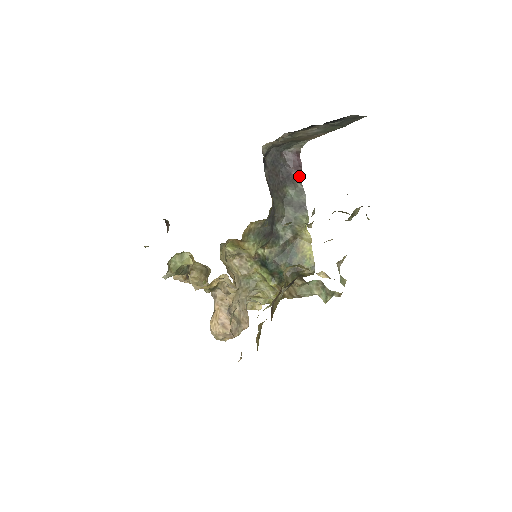
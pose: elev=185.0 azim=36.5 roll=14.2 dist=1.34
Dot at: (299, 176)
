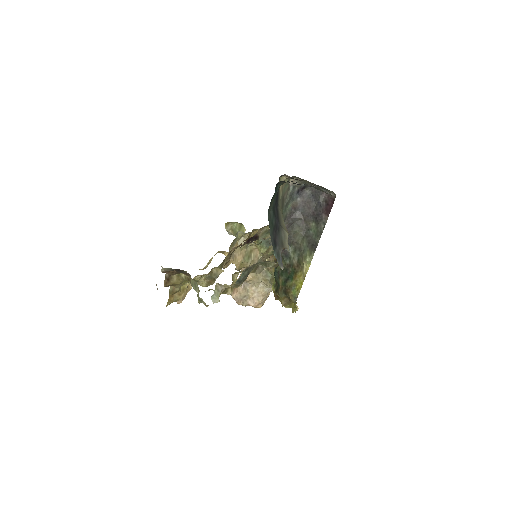
Dot at: (326, 220)
